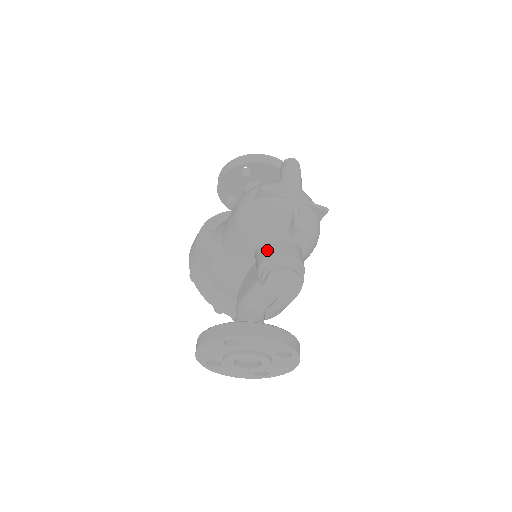
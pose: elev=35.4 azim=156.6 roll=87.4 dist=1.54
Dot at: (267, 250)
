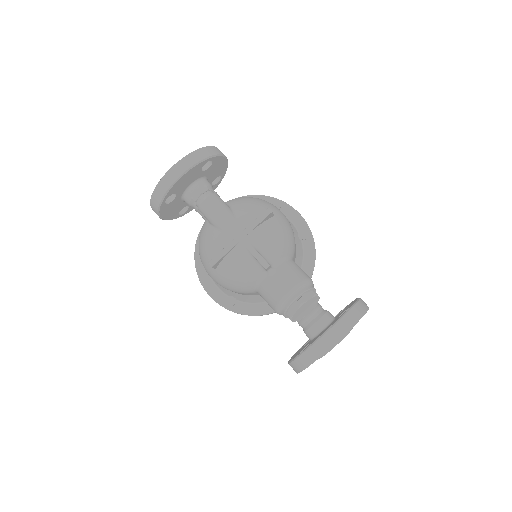
Dot at: (268, 299)
